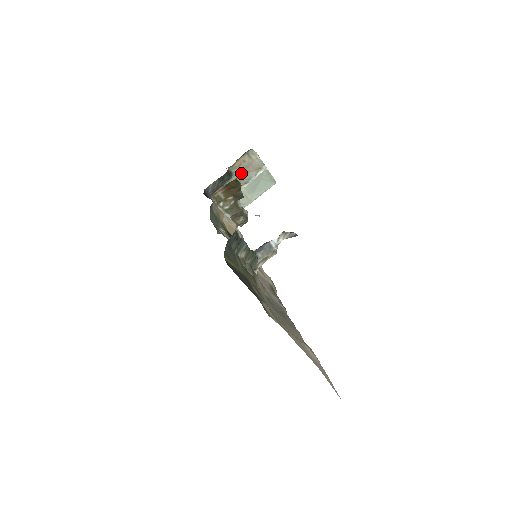
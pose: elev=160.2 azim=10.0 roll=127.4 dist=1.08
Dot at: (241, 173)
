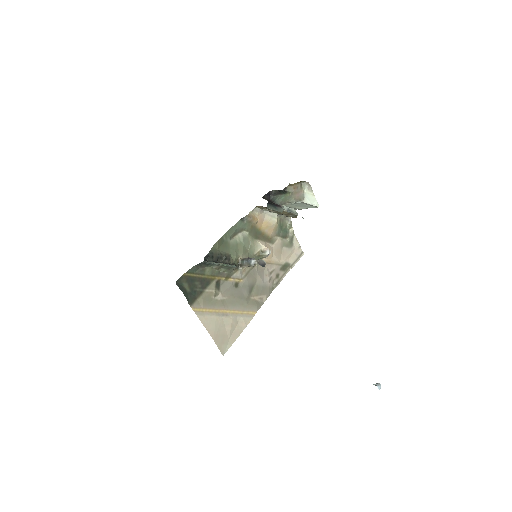
Dot at: (291, 194)
